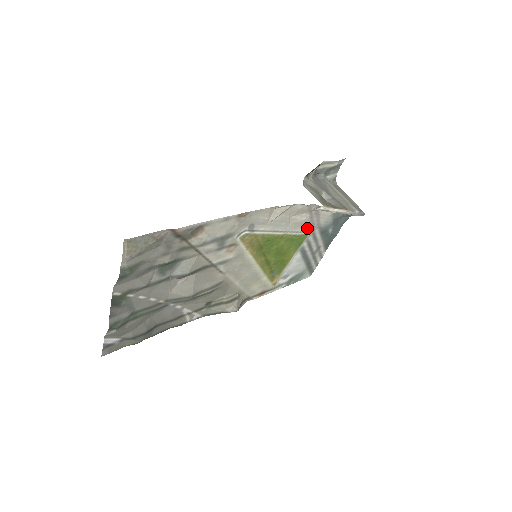
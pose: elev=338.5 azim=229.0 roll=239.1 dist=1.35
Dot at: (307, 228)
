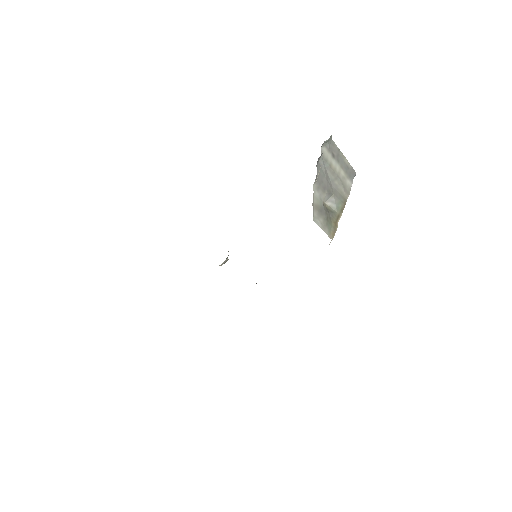
Dot at: occluded
